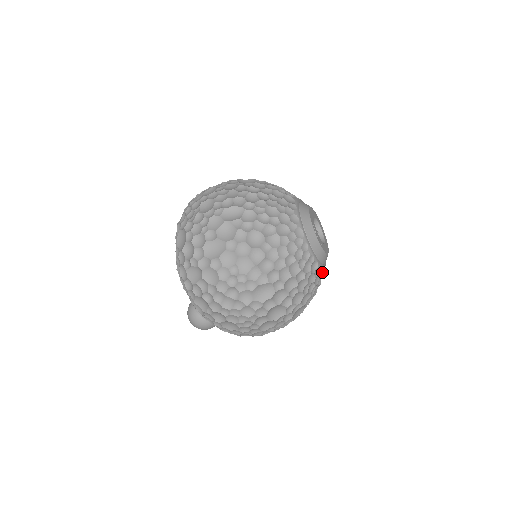
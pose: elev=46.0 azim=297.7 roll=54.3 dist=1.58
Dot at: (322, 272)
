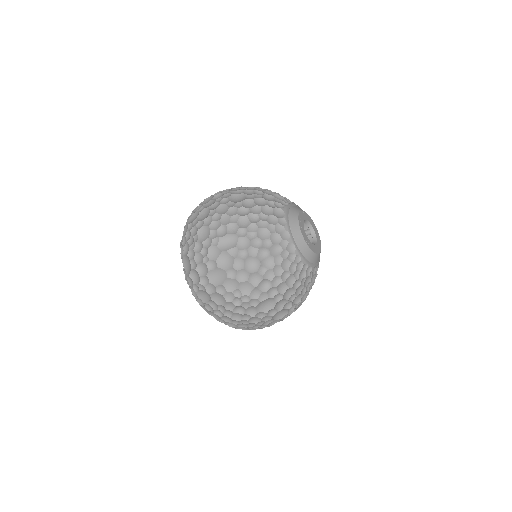
Dot at: (317, 268)
